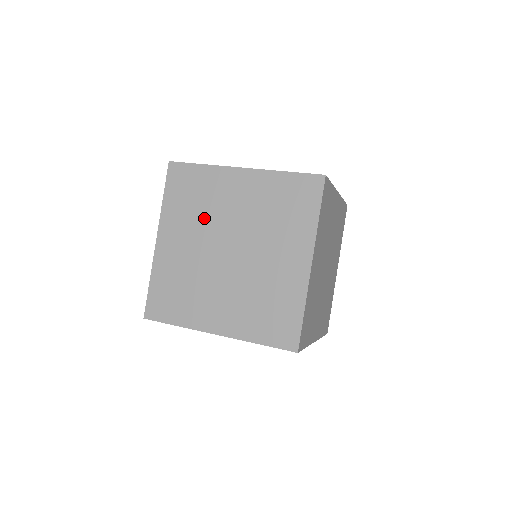
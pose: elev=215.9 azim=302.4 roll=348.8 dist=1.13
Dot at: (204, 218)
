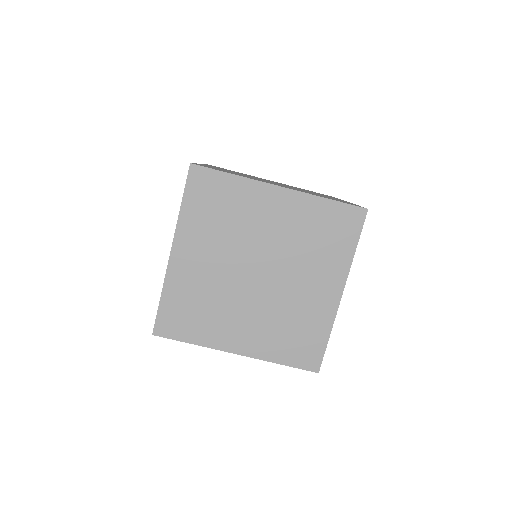
Dot at: occluded
